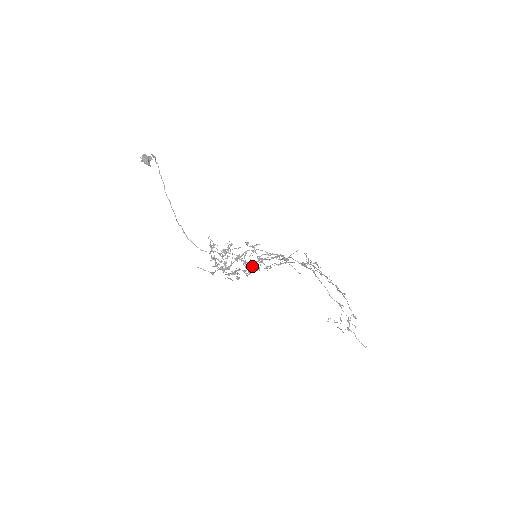
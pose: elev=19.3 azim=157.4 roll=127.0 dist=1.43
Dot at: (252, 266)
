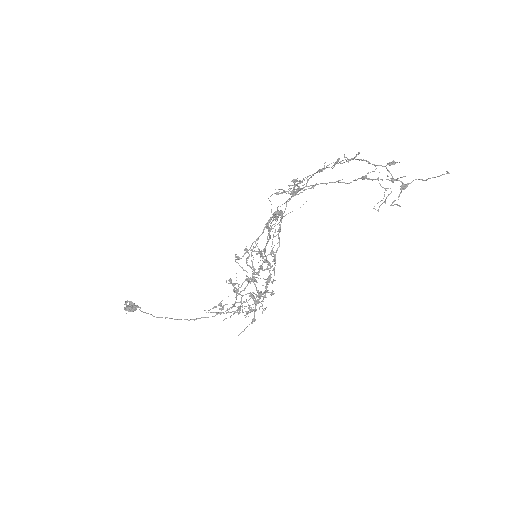
Dot at: occluded
